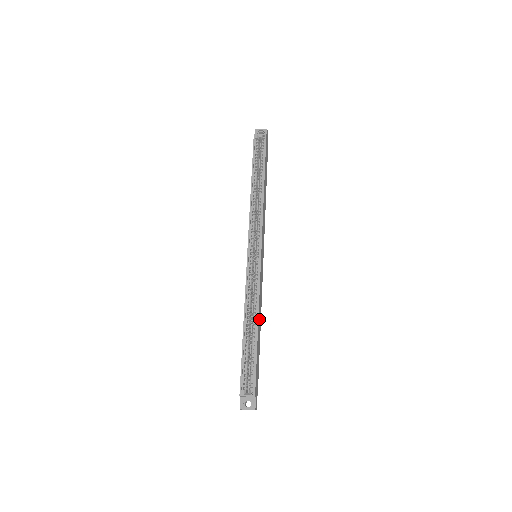
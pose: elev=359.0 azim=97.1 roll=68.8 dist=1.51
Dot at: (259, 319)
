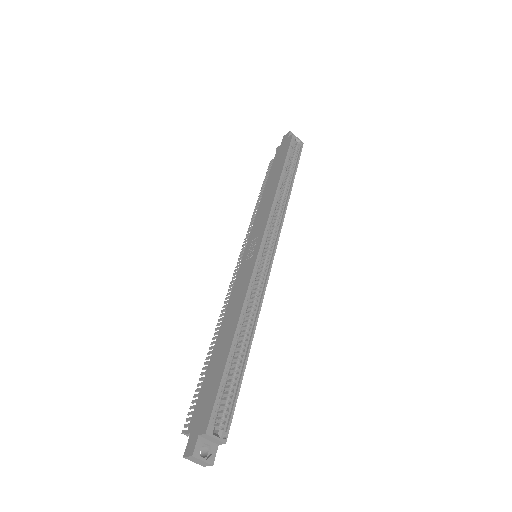
Dot at: occluded
